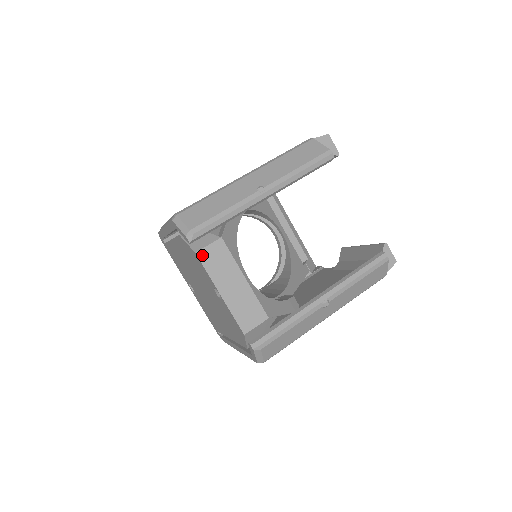
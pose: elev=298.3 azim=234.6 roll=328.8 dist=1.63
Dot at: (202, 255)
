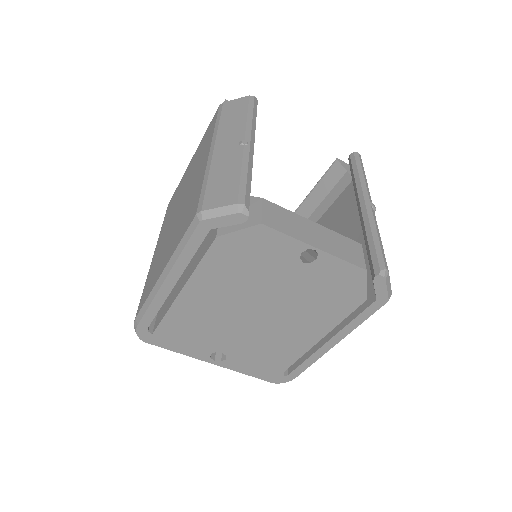
Dot at: (268, 222)
